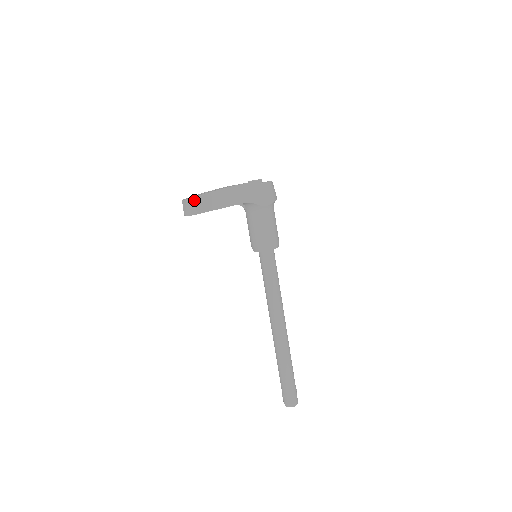
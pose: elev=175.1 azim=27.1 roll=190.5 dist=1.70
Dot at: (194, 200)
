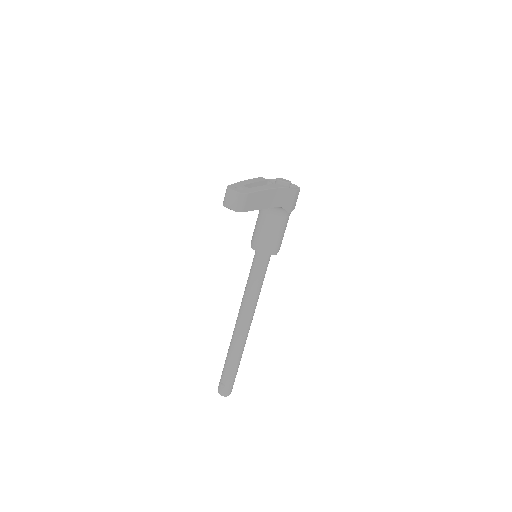
Dot at: (247, 196)
